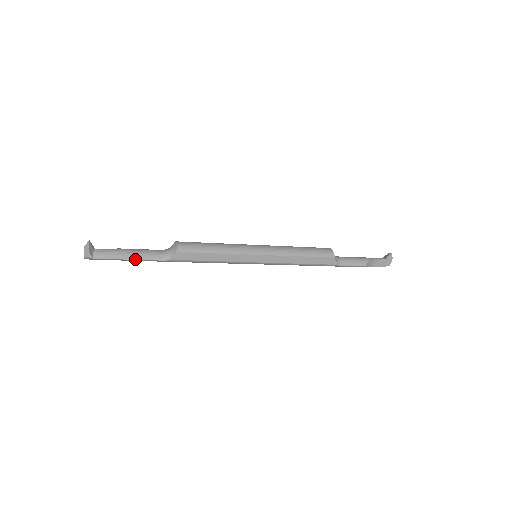
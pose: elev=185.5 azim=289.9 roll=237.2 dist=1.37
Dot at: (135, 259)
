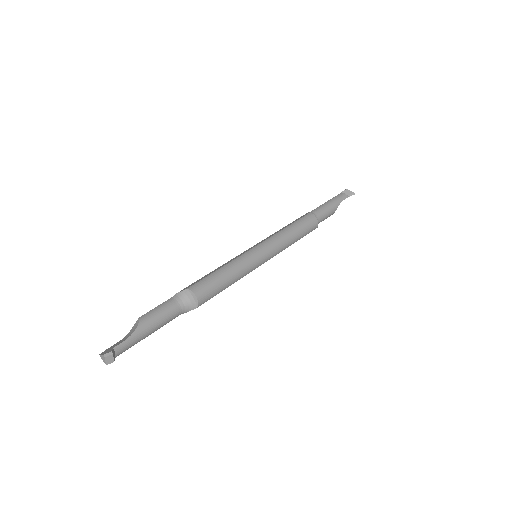
Dot at: occluded
